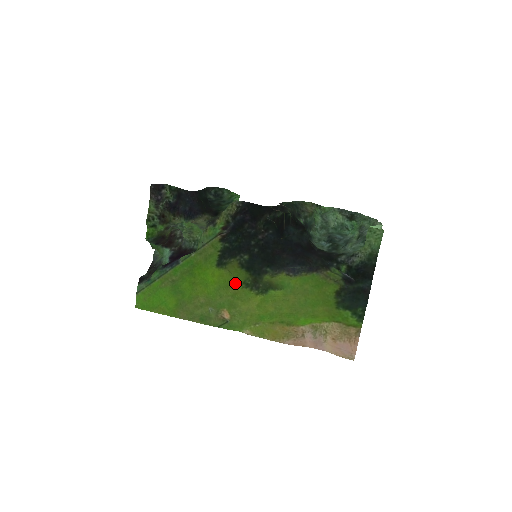
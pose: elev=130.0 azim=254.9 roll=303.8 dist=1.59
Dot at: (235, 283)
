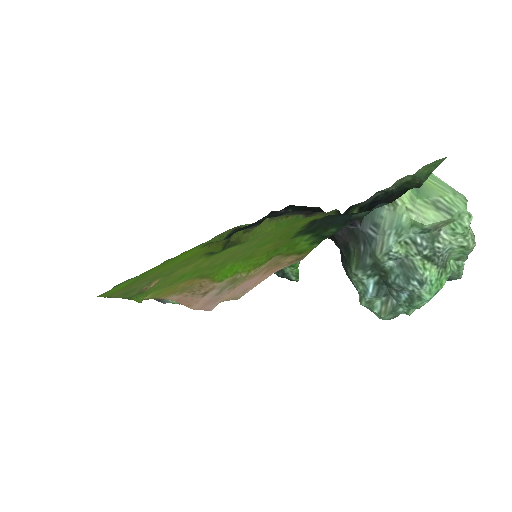
Dot at: (201, 254)
